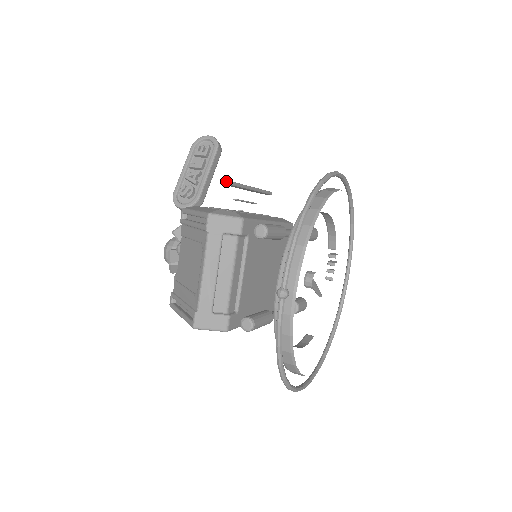
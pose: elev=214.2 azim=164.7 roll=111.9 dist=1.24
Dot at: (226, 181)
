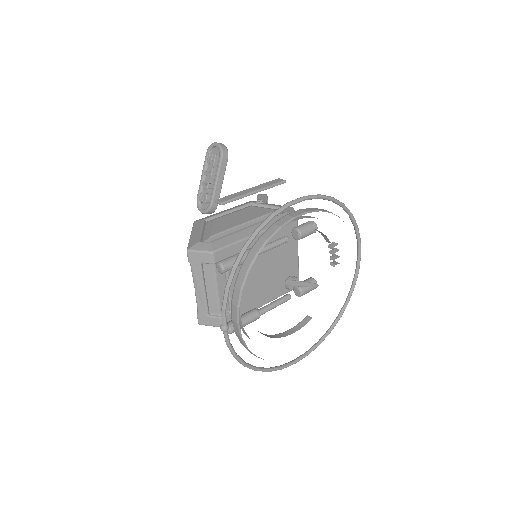
Dot at: (217, 201)
